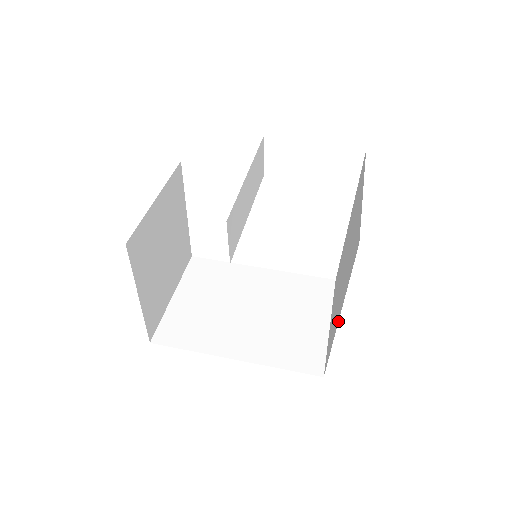
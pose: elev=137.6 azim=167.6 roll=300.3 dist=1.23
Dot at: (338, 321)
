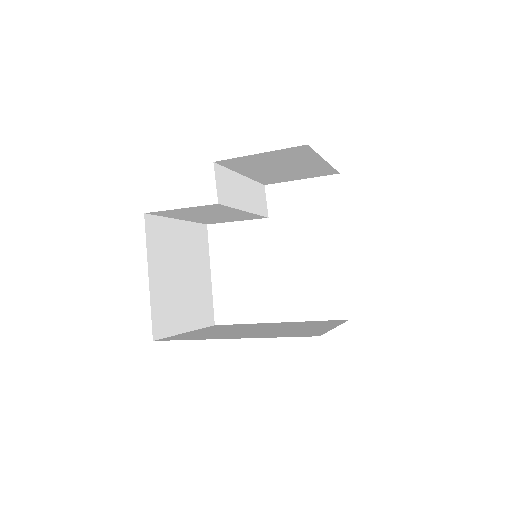
Dot at: occluded
